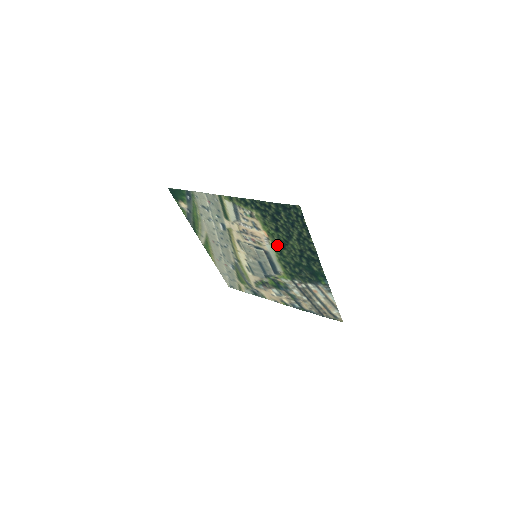
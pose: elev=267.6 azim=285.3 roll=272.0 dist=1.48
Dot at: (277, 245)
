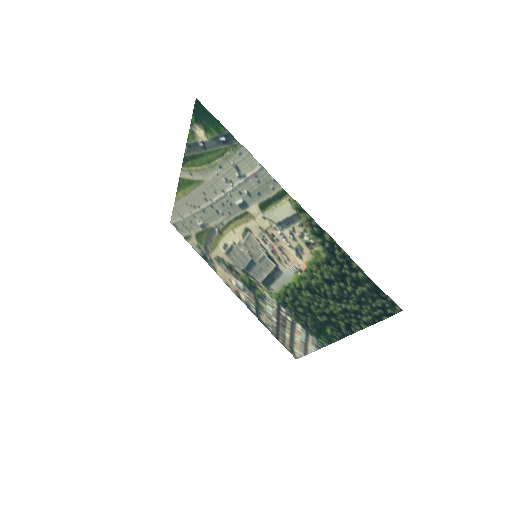
Dot at: (305, 283)
